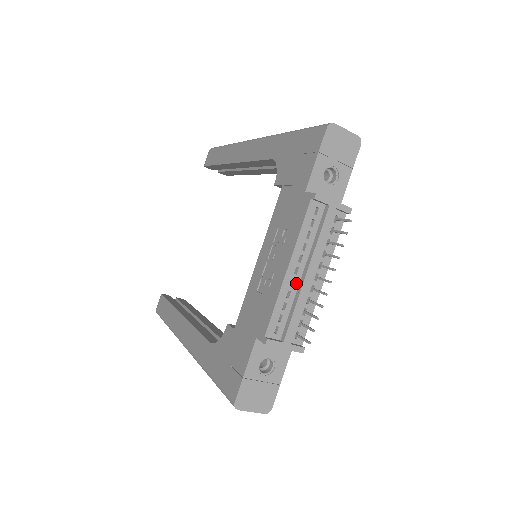
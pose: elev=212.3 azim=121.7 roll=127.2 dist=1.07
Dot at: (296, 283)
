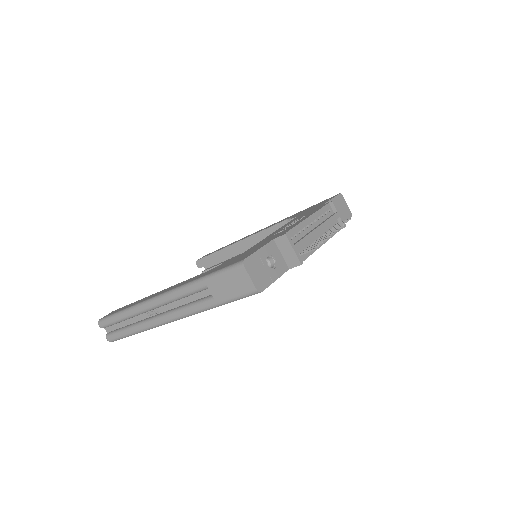
Dot at: (309, 229)
